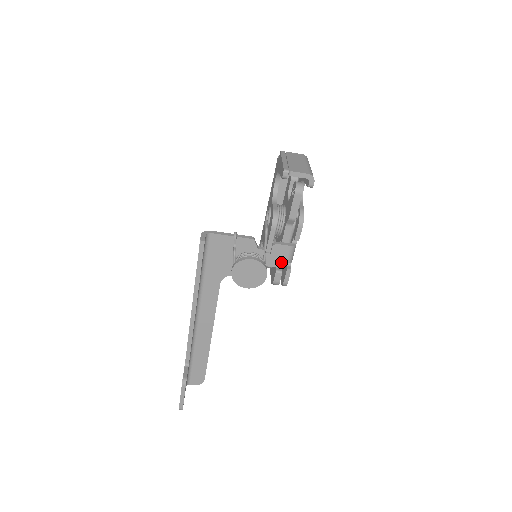
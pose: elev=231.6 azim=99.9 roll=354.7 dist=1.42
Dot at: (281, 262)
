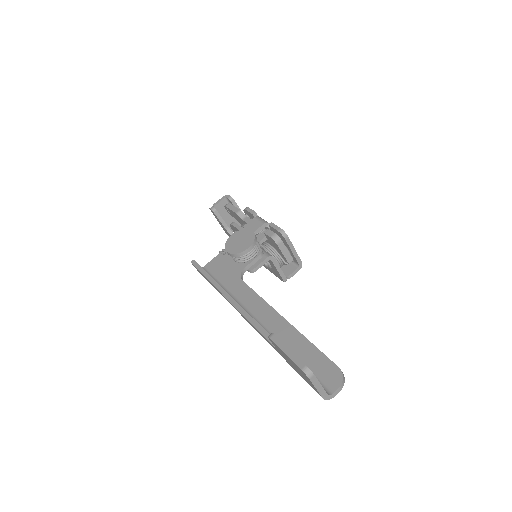
Dot at: (260, 227)
